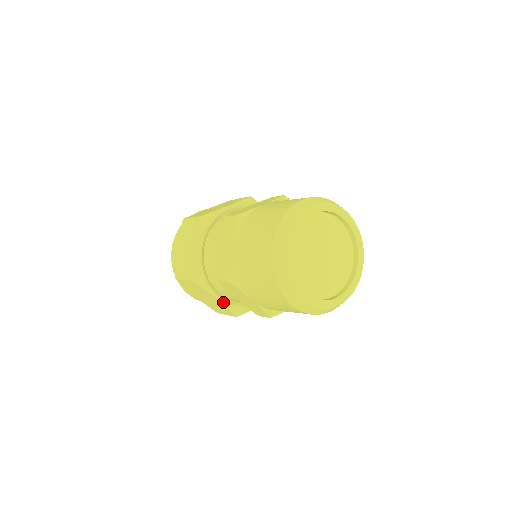
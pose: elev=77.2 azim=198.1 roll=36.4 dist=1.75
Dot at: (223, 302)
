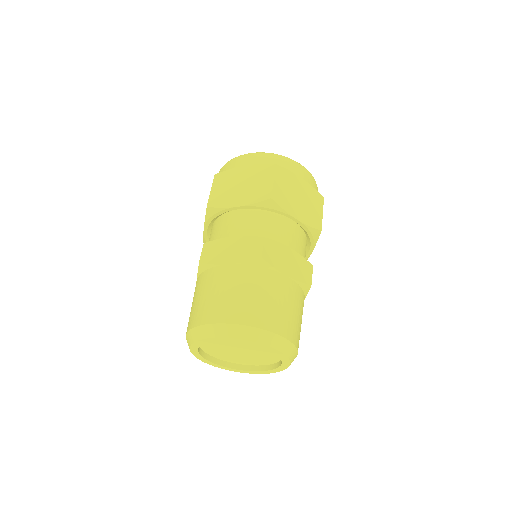
Dot at: (205, 233)
